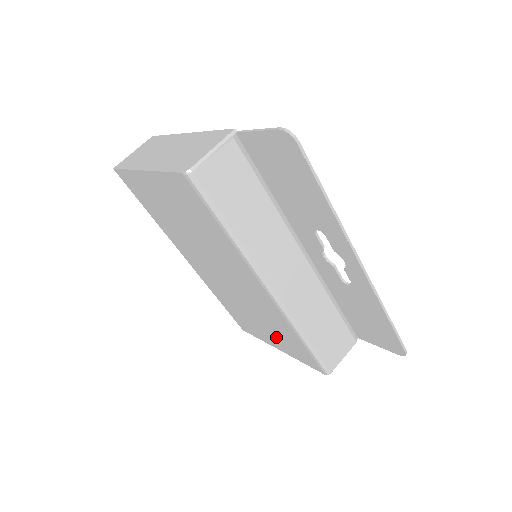
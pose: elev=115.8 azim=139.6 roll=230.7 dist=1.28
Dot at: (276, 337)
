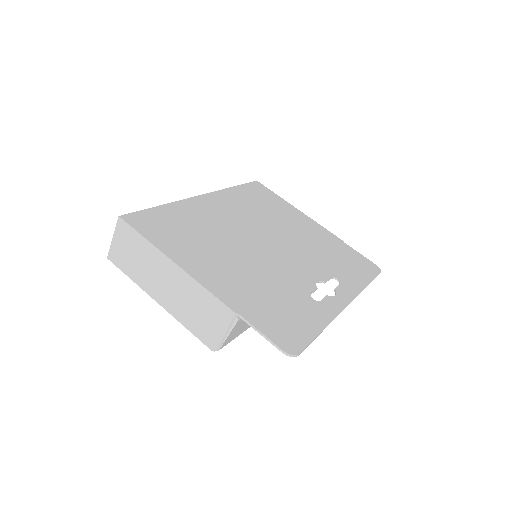
Dot at: occluded
